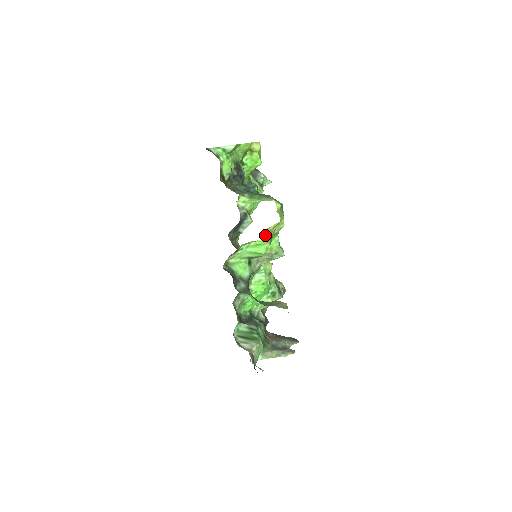
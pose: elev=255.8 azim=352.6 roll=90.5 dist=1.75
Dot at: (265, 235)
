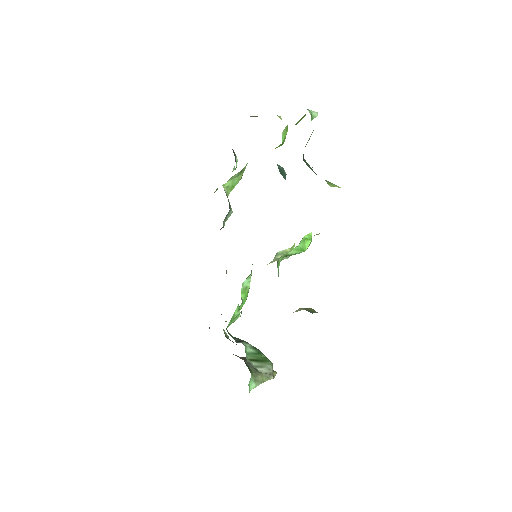
Dot at: occluded
